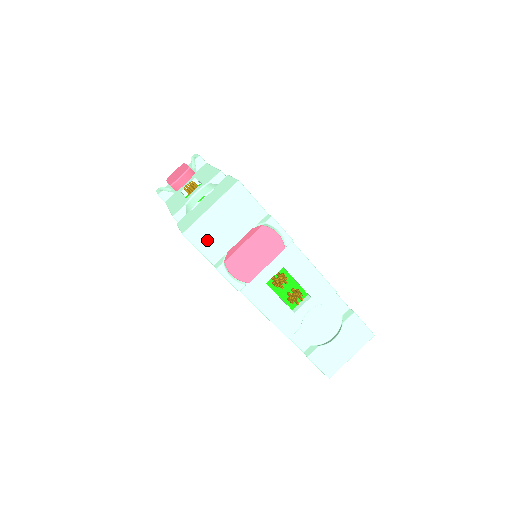
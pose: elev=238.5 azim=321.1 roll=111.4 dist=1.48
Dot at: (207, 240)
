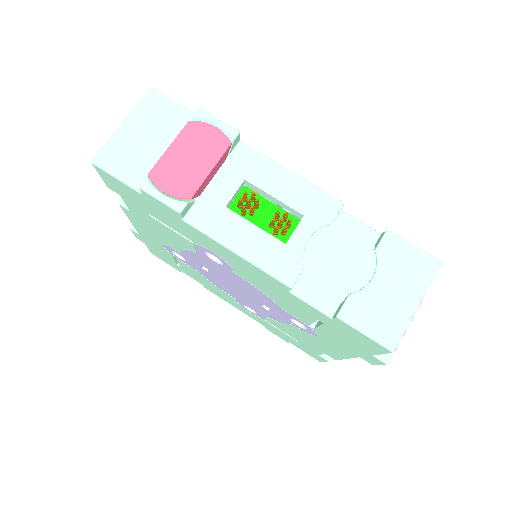
Dot at: (125, 163)
